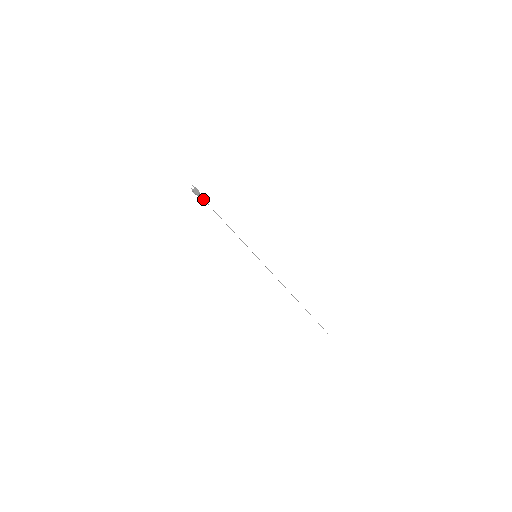
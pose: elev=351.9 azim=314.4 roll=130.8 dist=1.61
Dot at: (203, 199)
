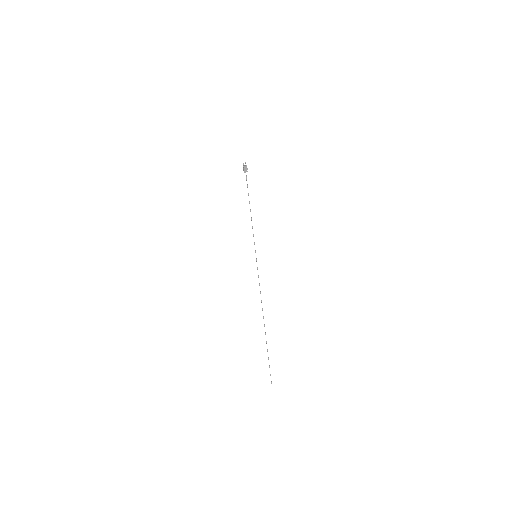
Dot at: (246, 178)
